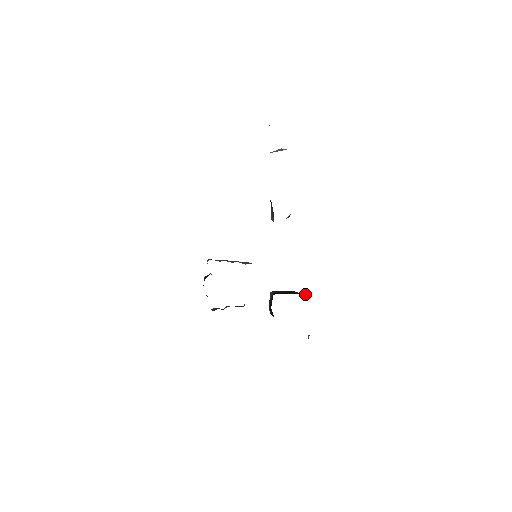
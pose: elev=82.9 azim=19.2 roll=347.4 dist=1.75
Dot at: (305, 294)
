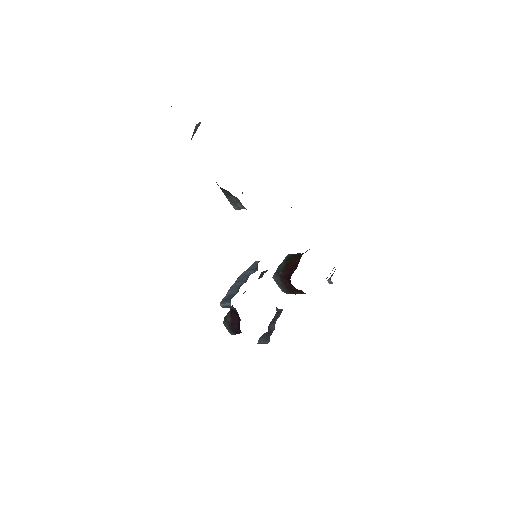
Dot at: (309, 249)
